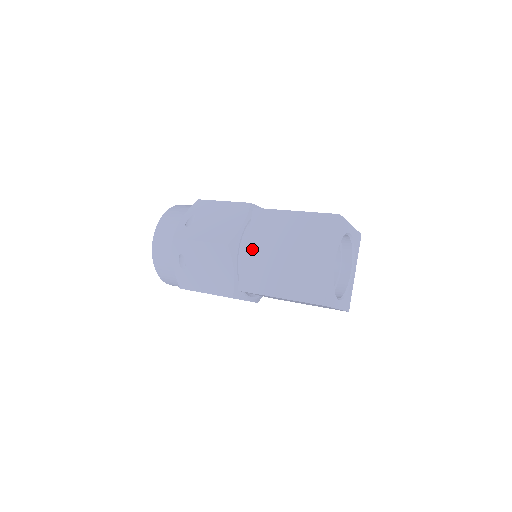
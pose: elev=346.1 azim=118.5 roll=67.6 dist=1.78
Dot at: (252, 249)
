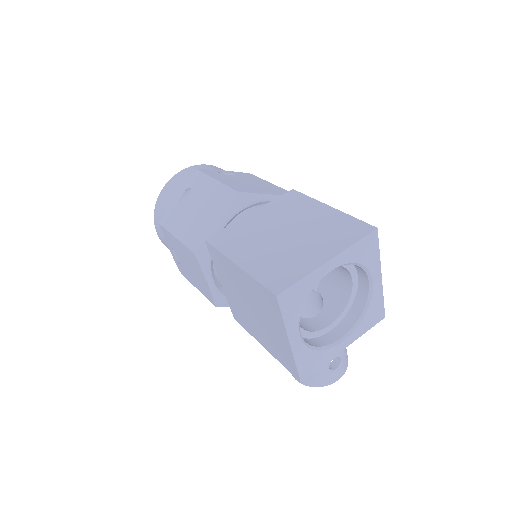
Dot at: (256, 216)
